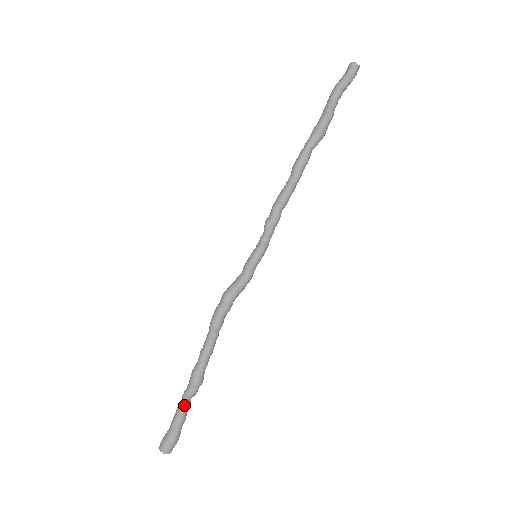
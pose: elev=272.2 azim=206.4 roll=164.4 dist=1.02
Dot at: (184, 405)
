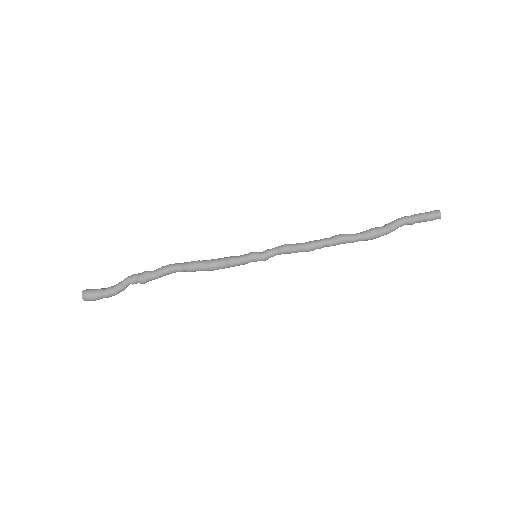
Dot at: occluded
